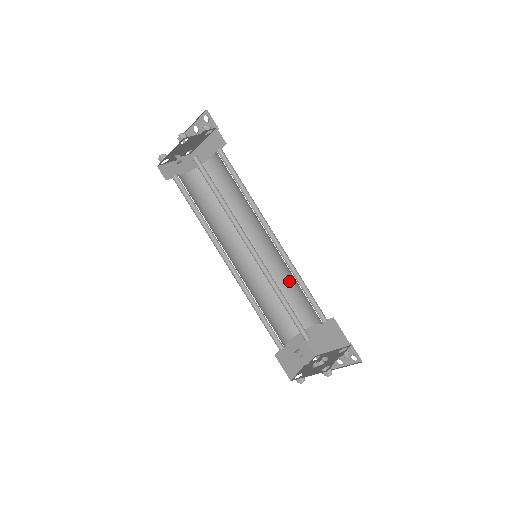
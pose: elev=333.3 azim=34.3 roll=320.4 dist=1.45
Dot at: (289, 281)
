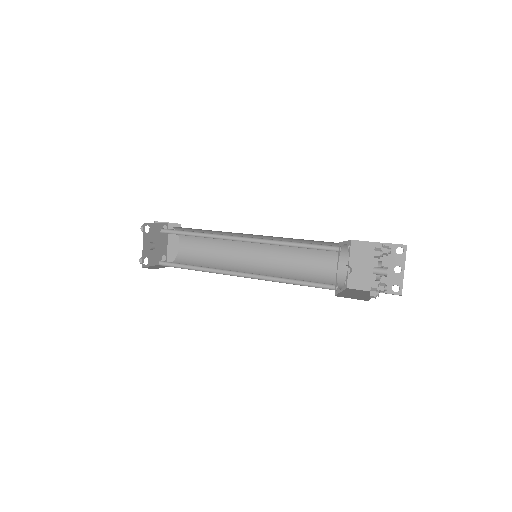
Dot at: (299, 256)
